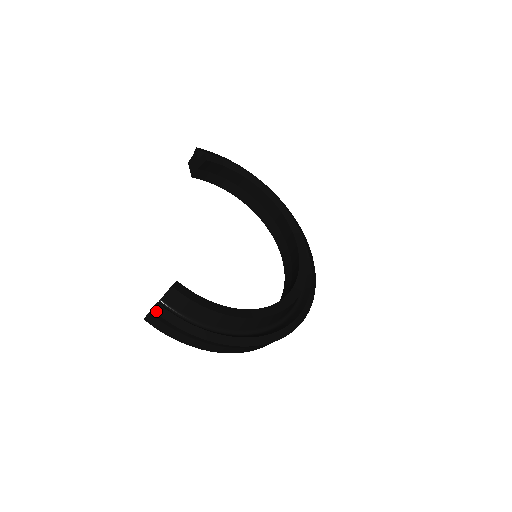
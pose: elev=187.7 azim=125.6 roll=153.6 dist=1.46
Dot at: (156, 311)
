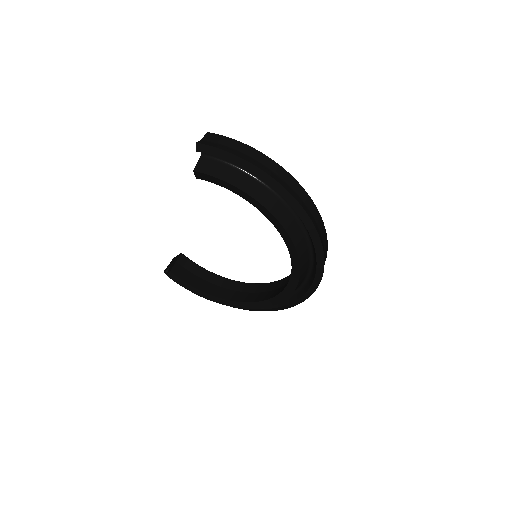
Dot at: occluded
